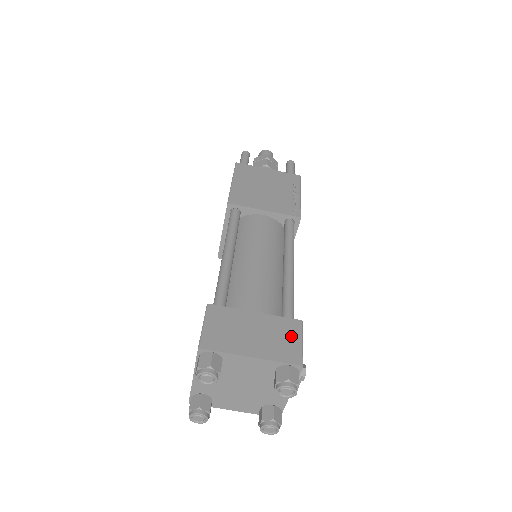
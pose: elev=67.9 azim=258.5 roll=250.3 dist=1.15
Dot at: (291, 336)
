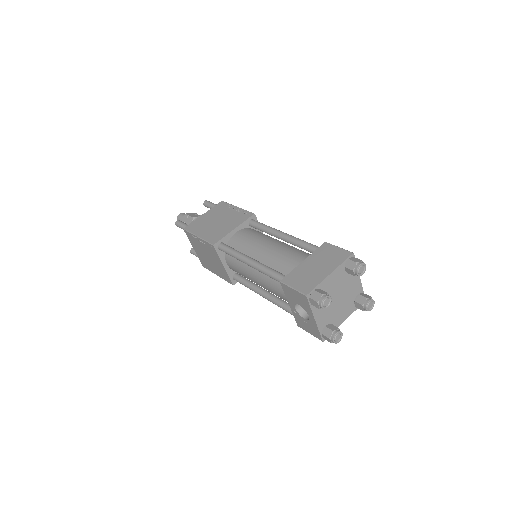
Dot at: (331, 251)
